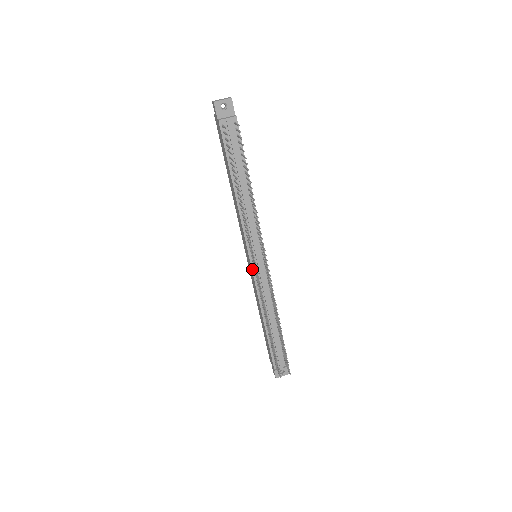
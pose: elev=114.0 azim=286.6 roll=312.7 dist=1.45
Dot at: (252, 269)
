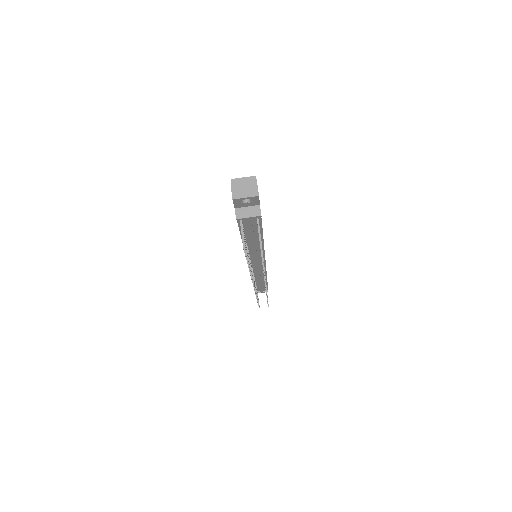
Dot at: occluded
